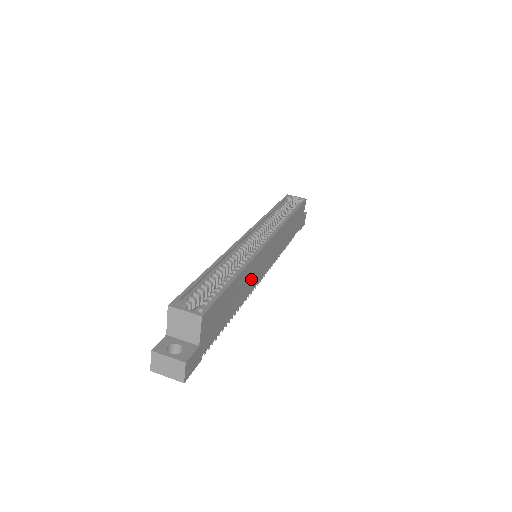
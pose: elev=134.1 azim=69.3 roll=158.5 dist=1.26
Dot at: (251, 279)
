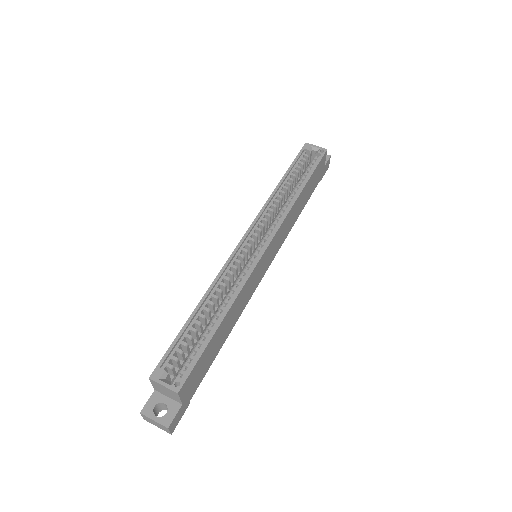
Dot at: (245, 298)
